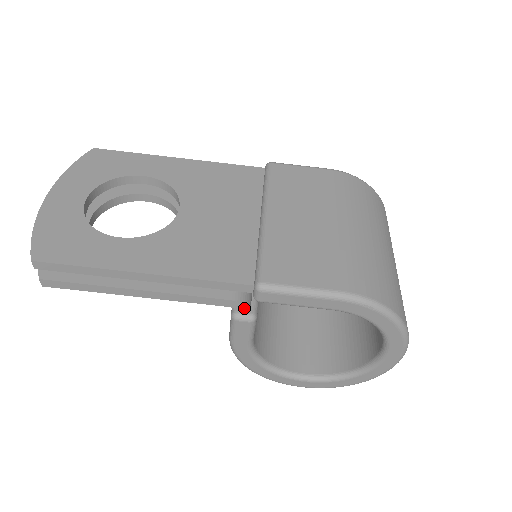
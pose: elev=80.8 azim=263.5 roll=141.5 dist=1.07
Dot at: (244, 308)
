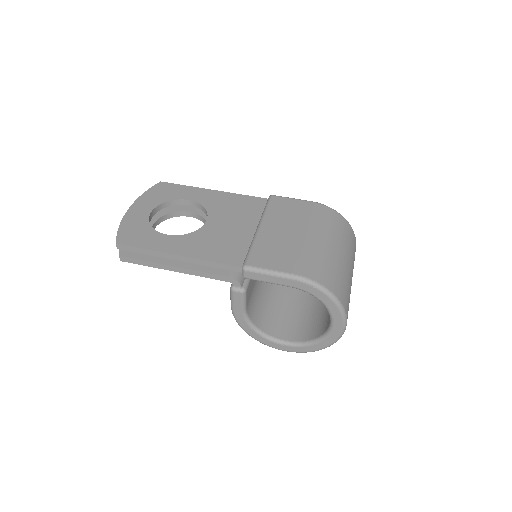
Dot at: (238, 283)
